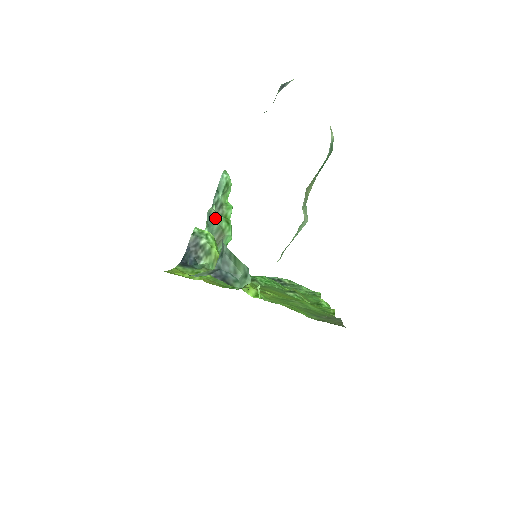
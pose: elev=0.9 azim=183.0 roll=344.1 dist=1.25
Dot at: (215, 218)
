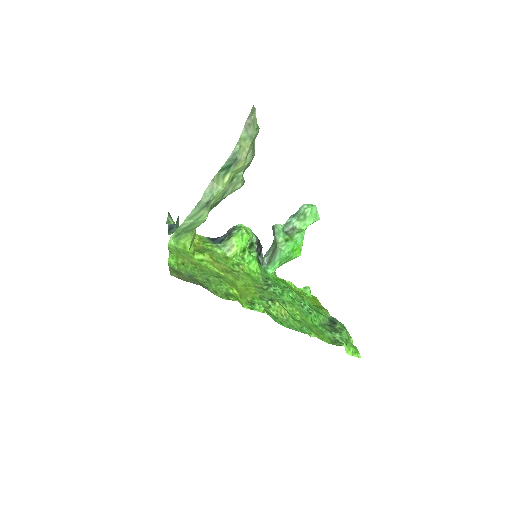
Dot at: (275, 231)
